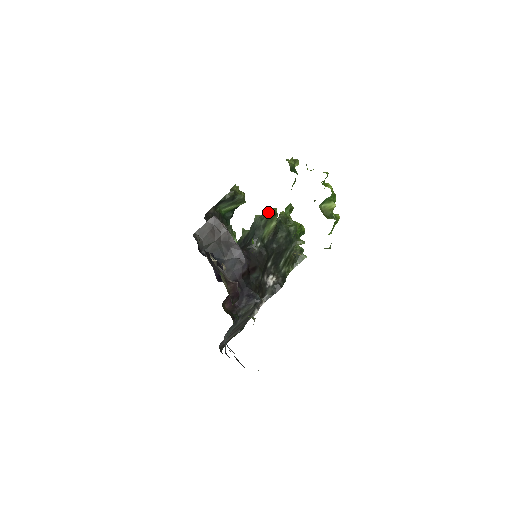
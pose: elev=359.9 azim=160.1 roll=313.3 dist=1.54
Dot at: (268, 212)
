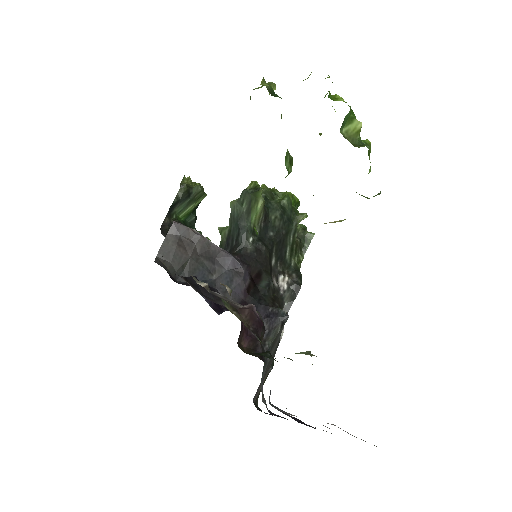
Dot at: (246, 190)
